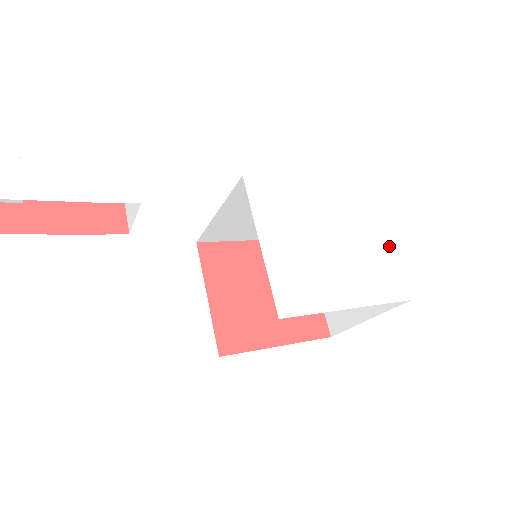
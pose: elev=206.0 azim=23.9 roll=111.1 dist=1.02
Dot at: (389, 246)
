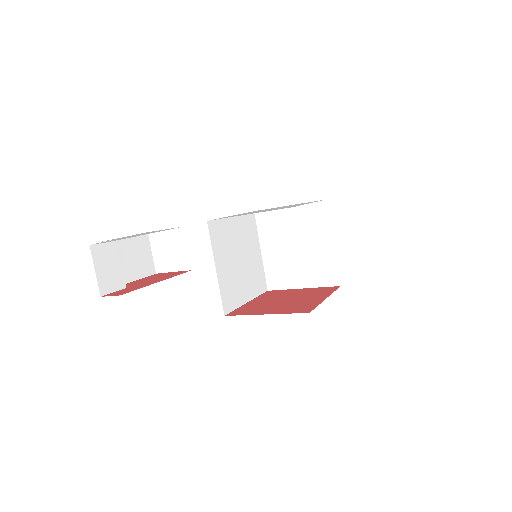
Dot at: occluded
